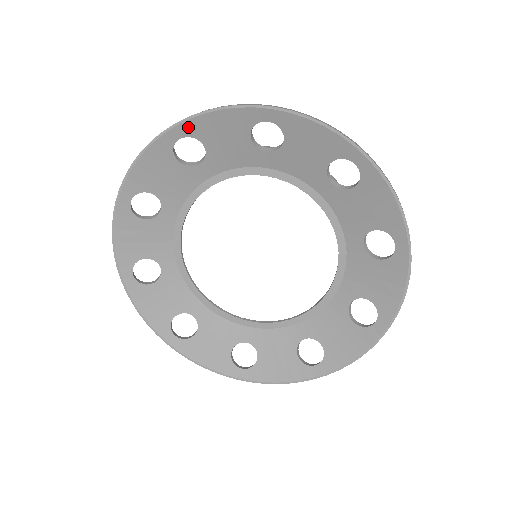
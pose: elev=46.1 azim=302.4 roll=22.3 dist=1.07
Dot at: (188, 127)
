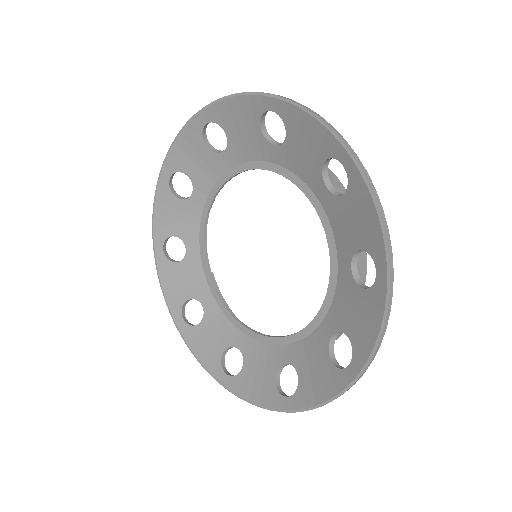
Dot at: (212, 112)
